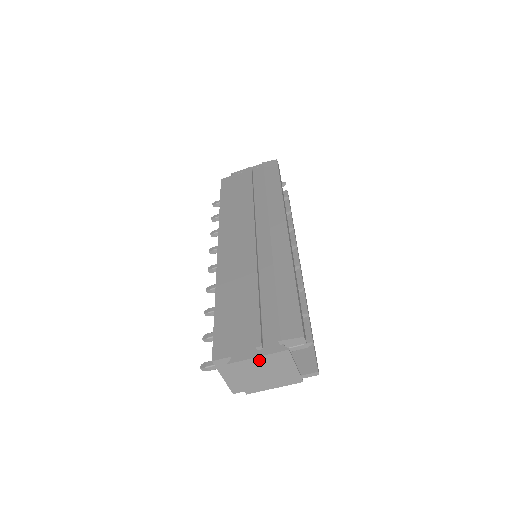
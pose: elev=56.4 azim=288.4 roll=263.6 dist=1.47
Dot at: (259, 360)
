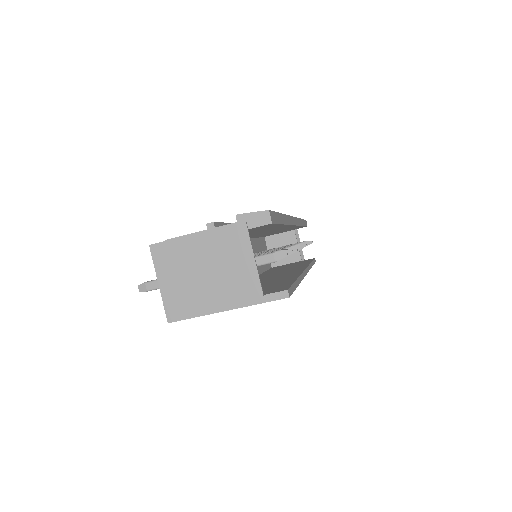
Dot at: (206, 237)
